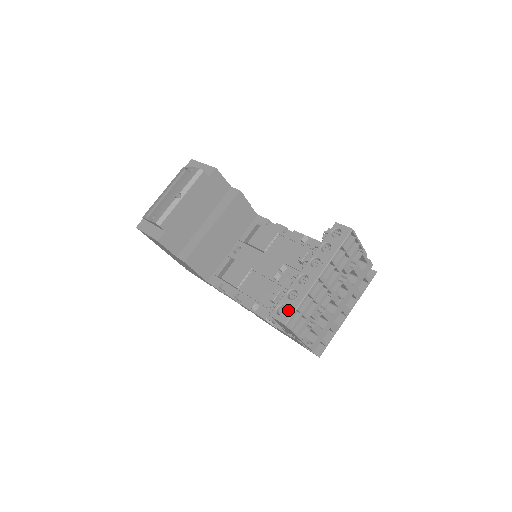
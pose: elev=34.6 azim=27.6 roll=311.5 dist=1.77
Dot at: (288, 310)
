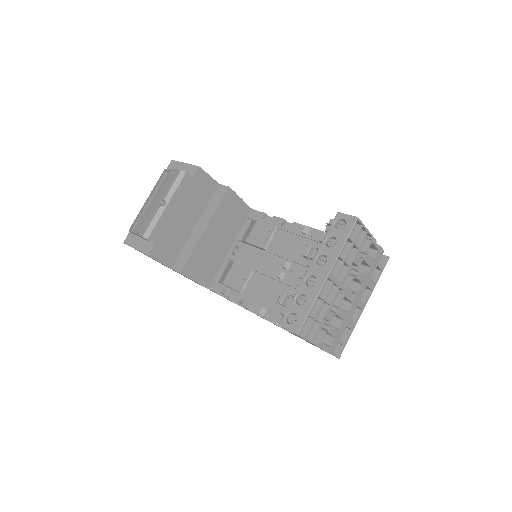
Dot at: (298, 318)
